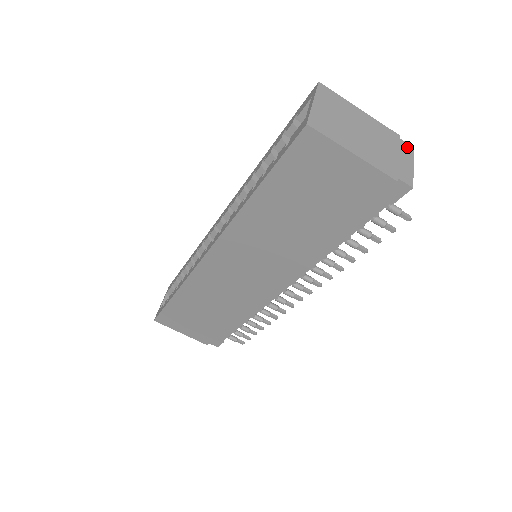
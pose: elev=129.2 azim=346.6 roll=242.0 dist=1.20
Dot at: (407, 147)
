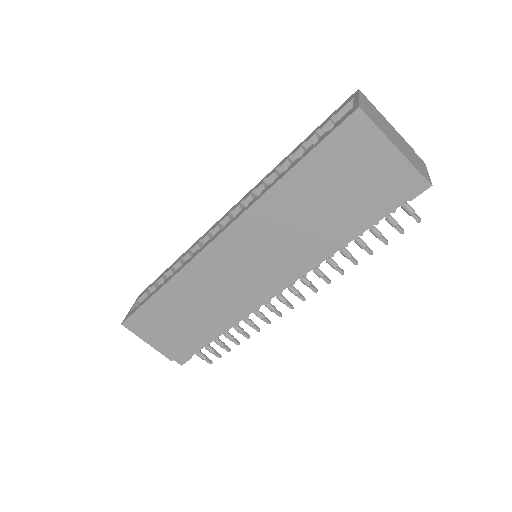
Dot at: (421, 160)
